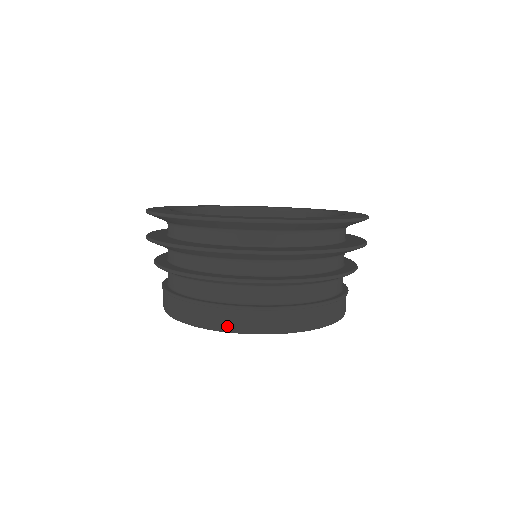
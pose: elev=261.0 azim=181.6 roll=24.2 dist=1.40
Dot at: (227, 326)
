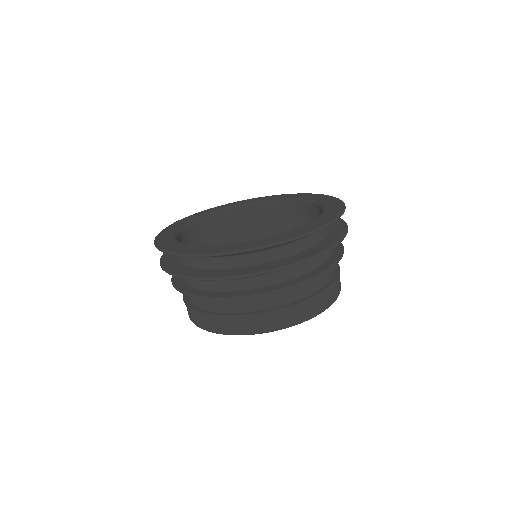
Dot at: (243, 331)
